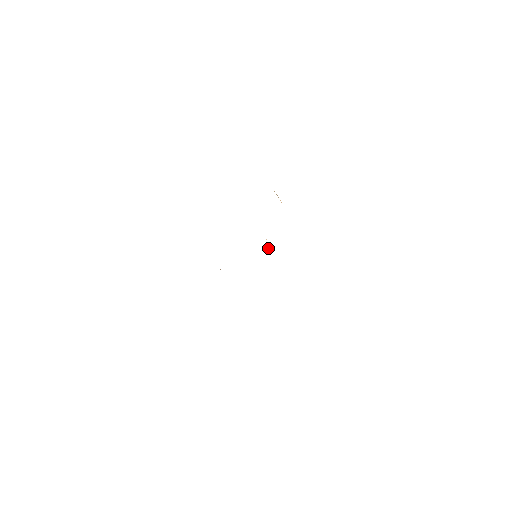
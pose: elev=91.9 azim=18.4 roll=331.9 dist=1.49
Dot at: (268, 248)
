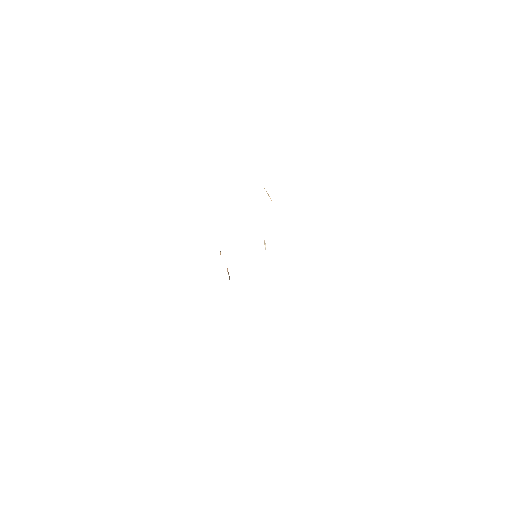
Dot at: (265, 247)
